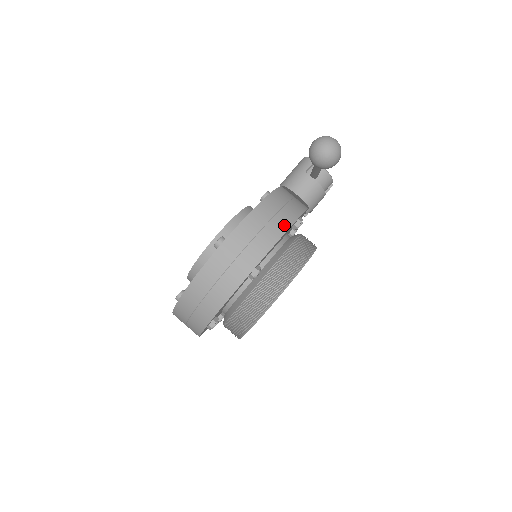
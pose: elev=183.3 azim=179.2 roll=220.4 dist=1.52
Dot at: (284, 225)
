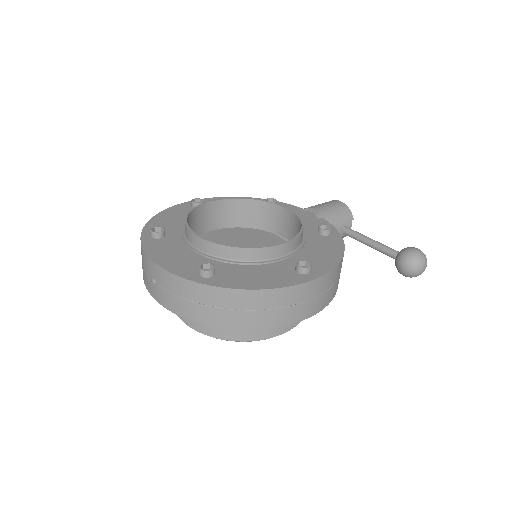
Dot at: occluded
